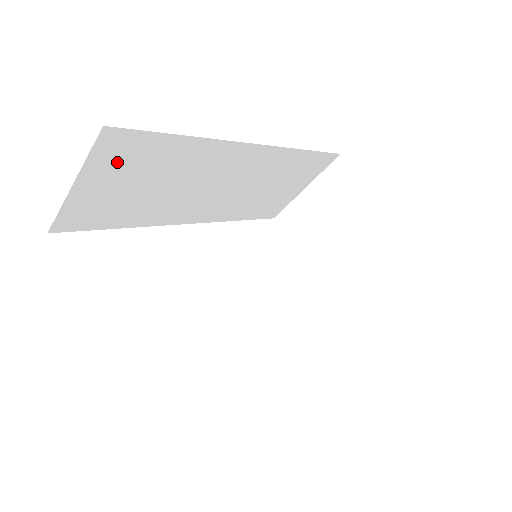
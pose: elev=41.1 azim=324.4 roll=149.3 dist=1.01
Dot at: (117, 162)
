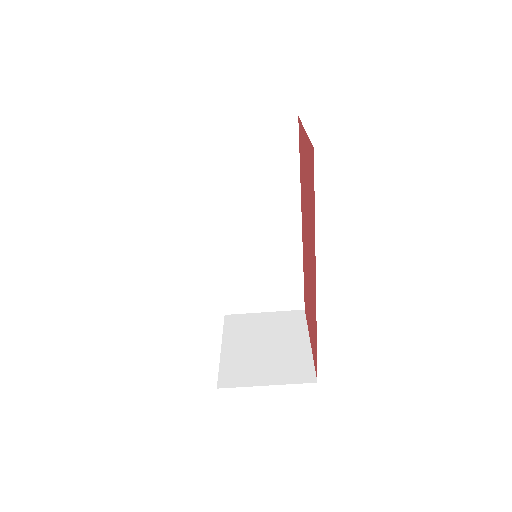
Dot at: (272, 138)
